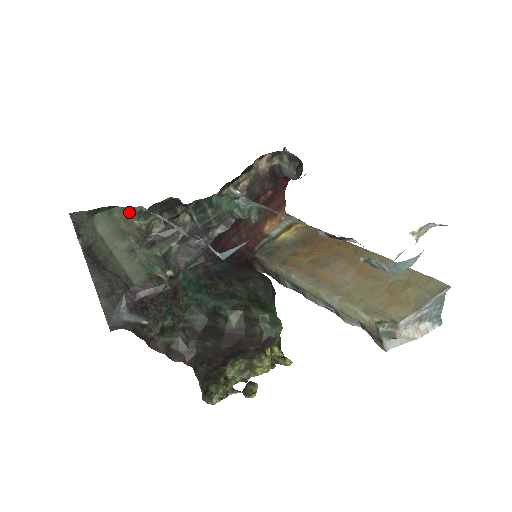
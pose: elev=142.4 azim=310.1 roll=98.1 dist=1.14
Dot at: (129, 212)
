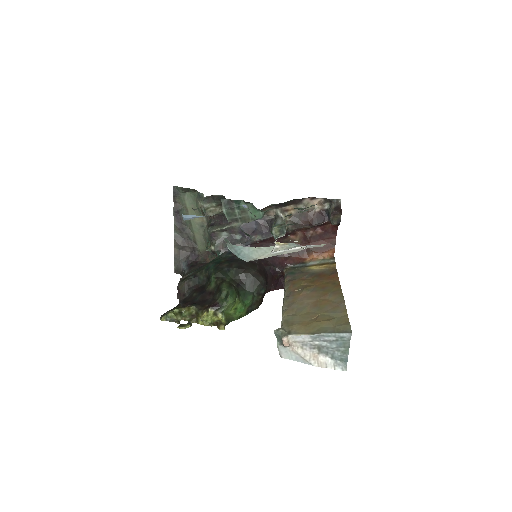
Dot at: (197, 195)
